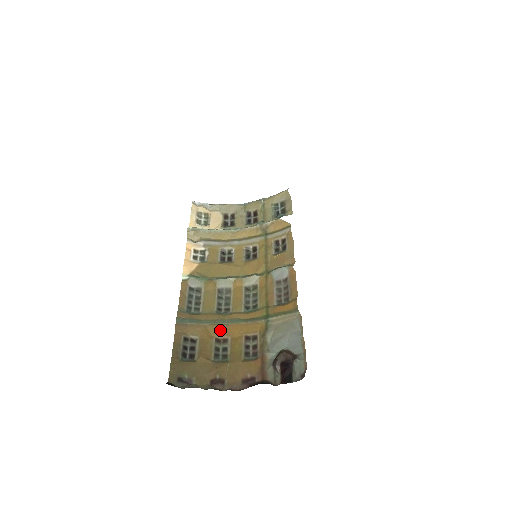
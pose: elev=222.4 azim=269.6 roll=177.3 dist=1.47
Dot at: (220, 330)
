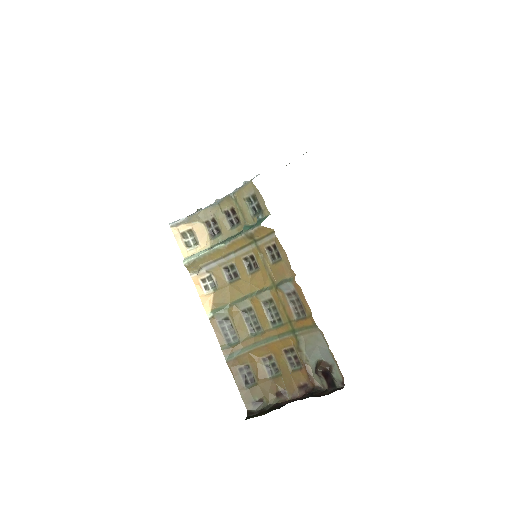
Dot at: (262, 351)
